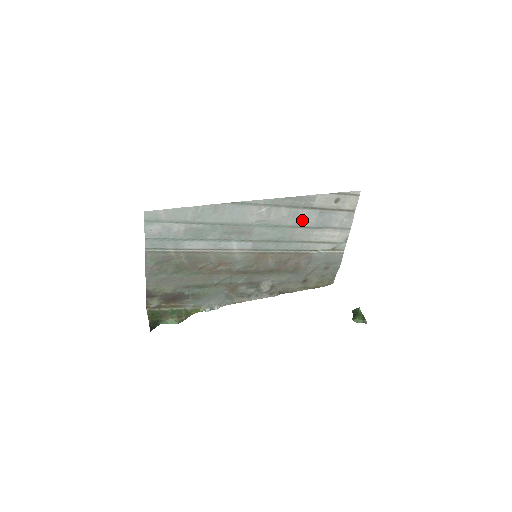
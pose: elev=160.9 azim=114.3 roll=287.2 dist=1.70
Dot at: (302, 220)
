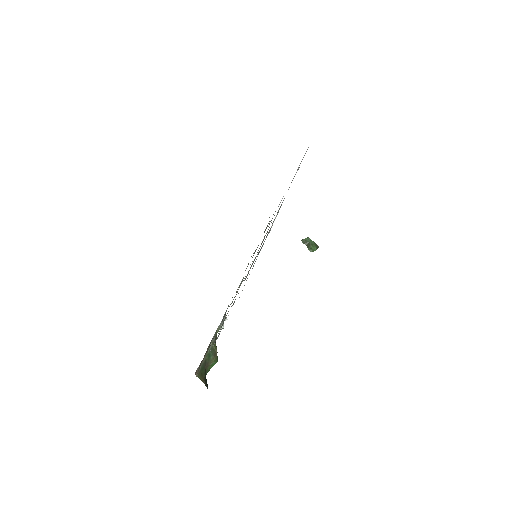
Dot at: occluded
